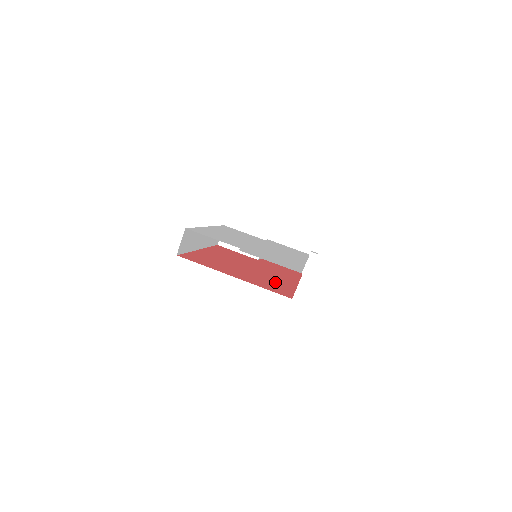
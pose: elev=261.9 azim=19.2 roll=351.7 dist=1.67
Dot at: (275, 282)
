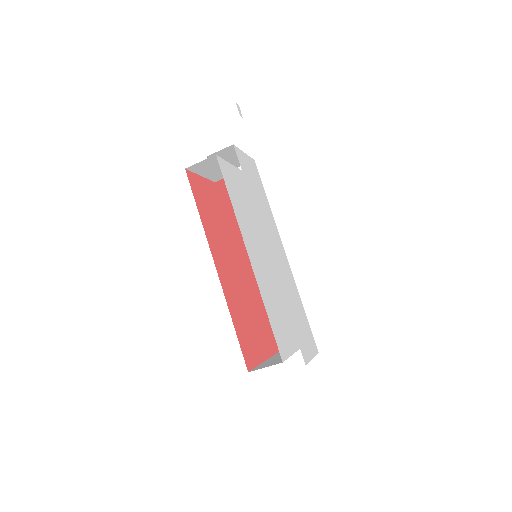
Dot at: occluded
